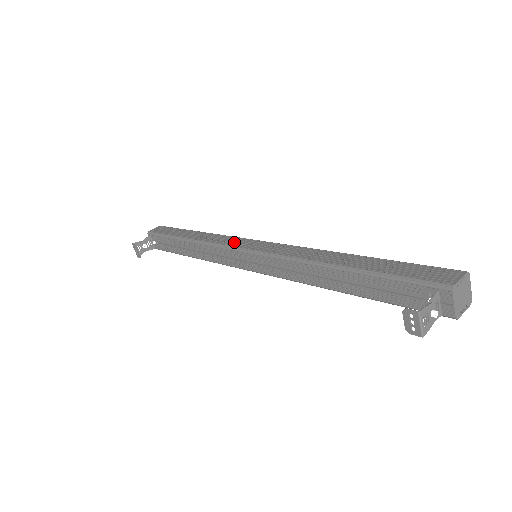
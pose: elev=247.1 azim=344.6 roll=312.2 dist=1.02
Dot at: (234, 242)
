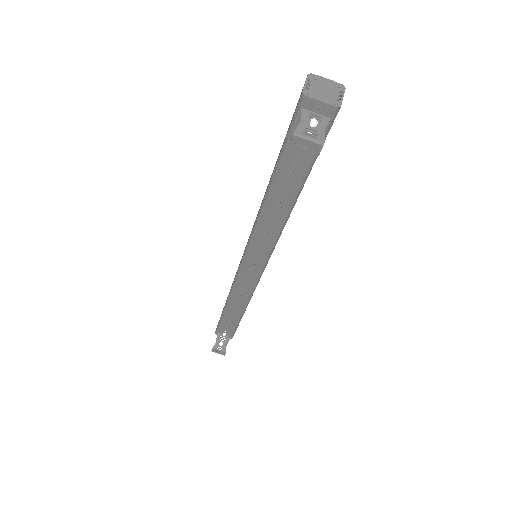
Dot at: occluded
